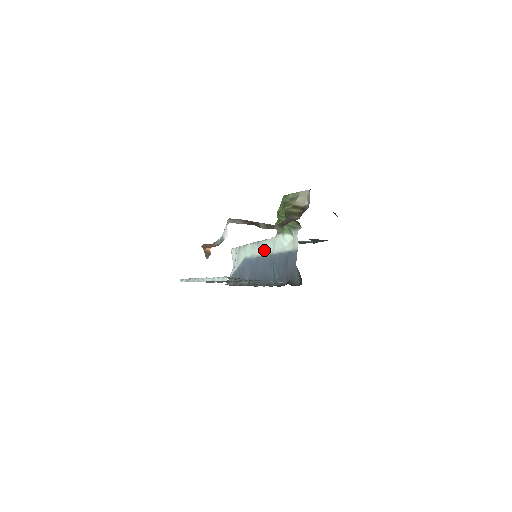
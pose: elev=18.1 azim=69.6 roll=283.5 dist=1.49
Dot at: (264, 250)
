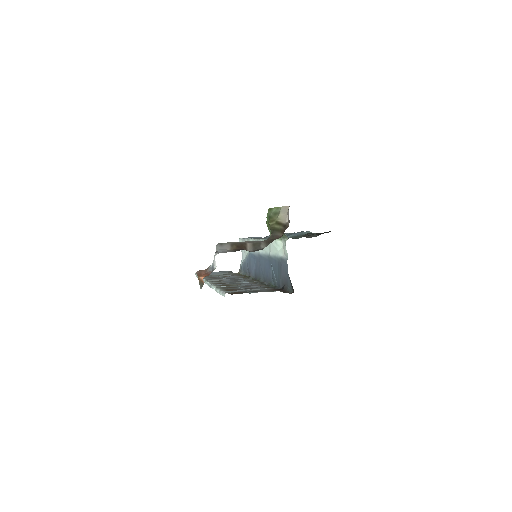
Dot at: (263, 249)
